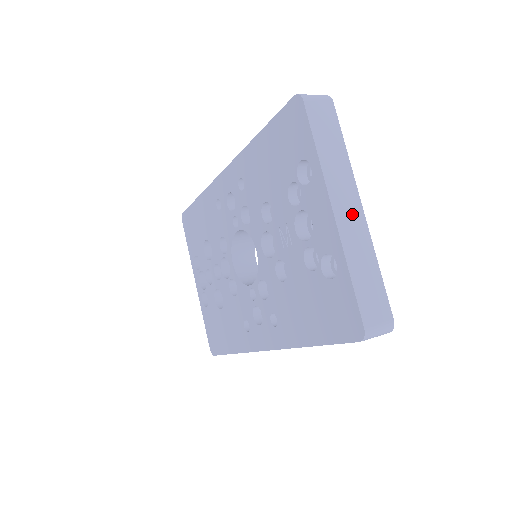
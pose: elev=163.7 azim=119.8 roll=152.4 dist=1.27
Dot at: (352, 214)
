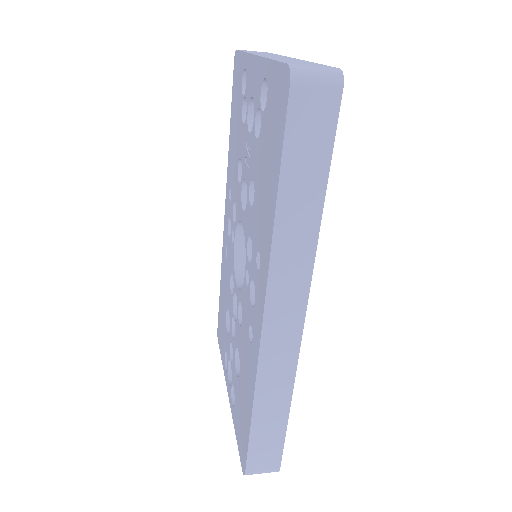
Dot at: occluded
